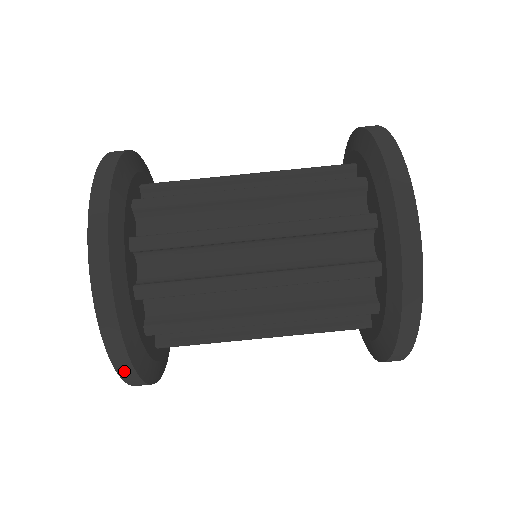
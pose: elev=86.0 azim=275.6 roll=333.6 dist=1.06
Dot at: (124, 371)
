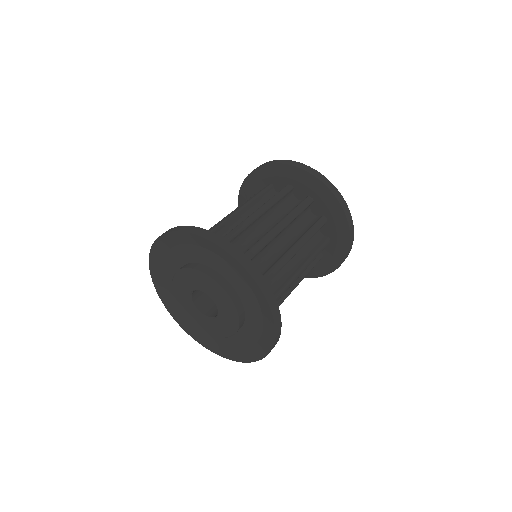
Dot at: (243, 262)
